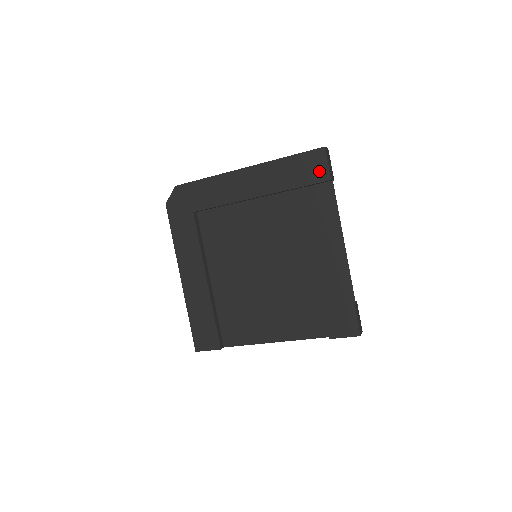
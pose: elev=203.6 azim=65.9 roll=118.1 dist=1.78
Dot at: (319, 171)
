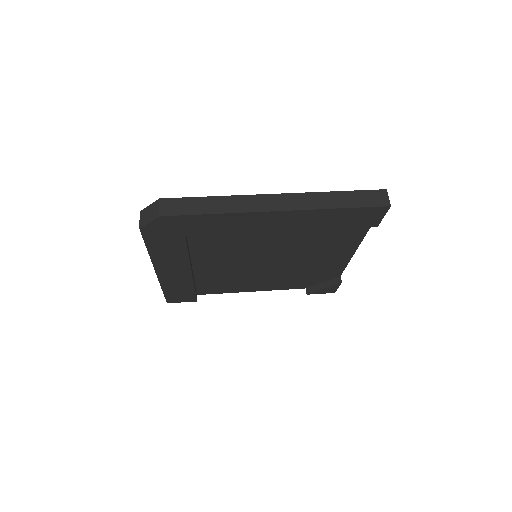
Dot at: (370, 221)
